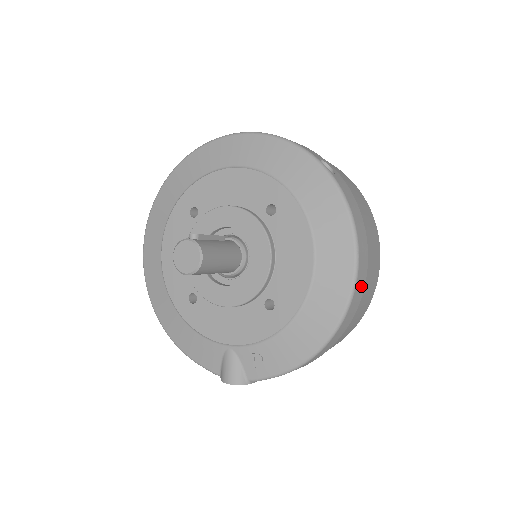
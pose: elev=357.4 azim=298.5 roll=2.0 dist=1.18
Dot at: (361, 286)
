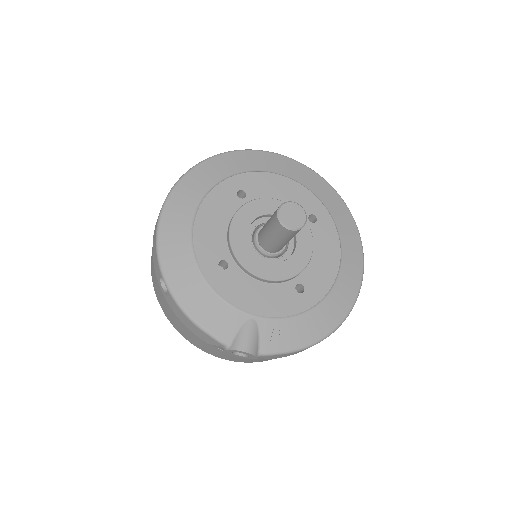
Dot at: occluded
